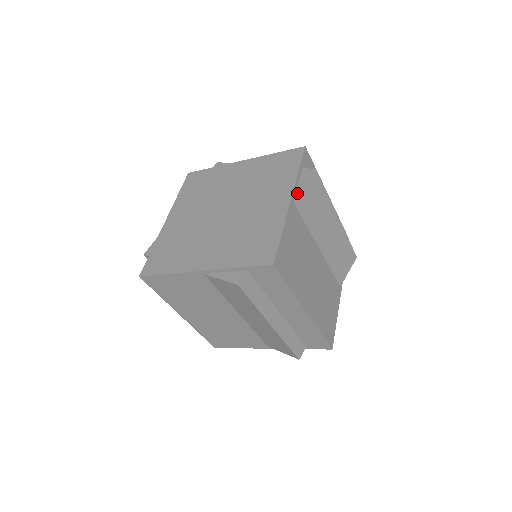
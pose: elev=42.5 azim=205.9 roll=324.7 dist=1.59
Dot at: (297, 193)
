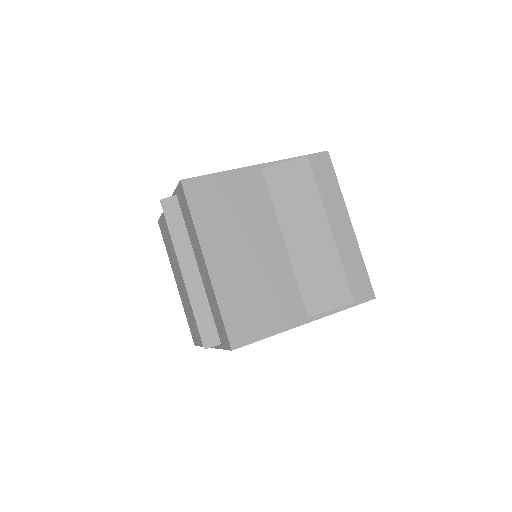
Dot at: (273, 166)
